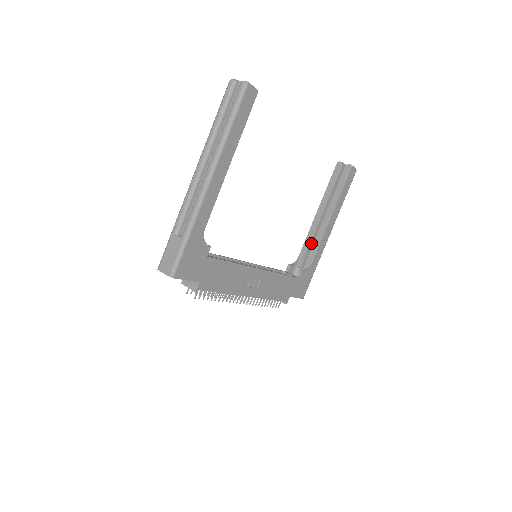
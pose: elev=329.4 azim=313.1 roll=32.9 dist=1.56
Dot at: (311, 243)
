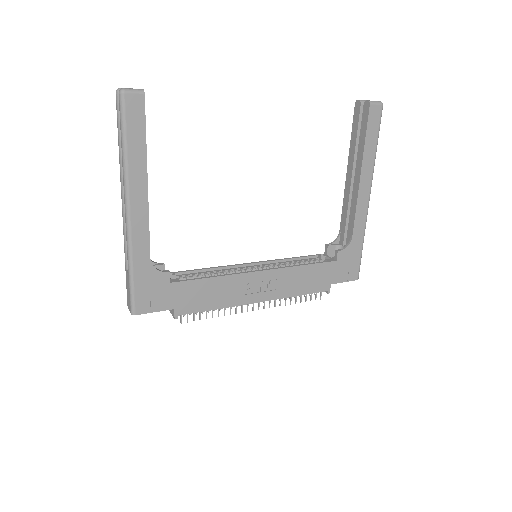
Dot at: (348, 213)
